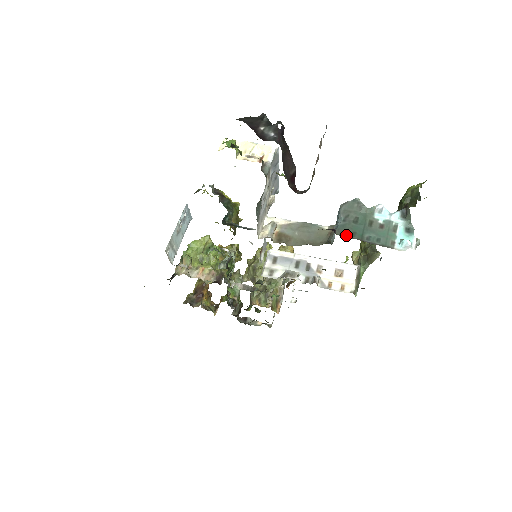
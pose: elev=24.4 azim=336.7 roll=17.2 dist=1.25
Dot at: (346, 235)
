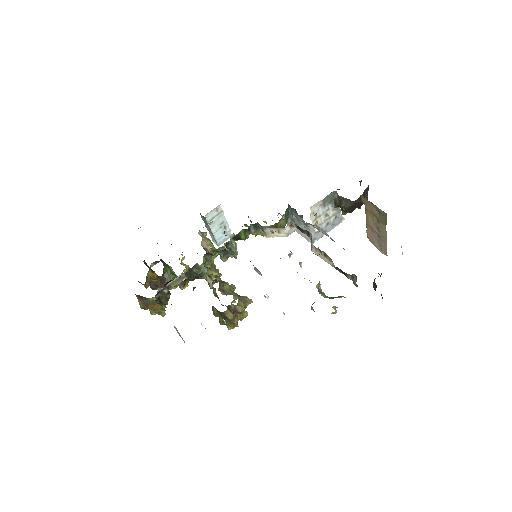
Dot at: occluded
